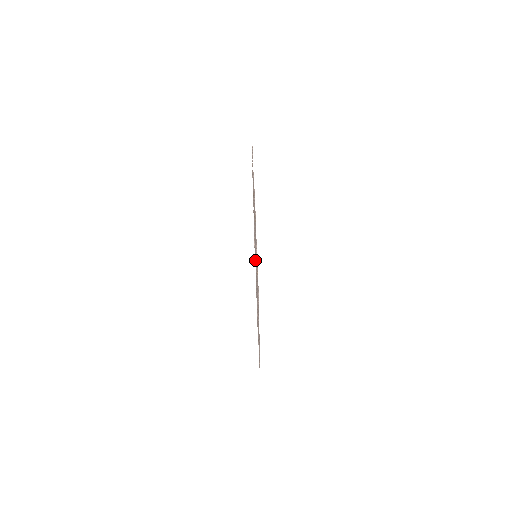
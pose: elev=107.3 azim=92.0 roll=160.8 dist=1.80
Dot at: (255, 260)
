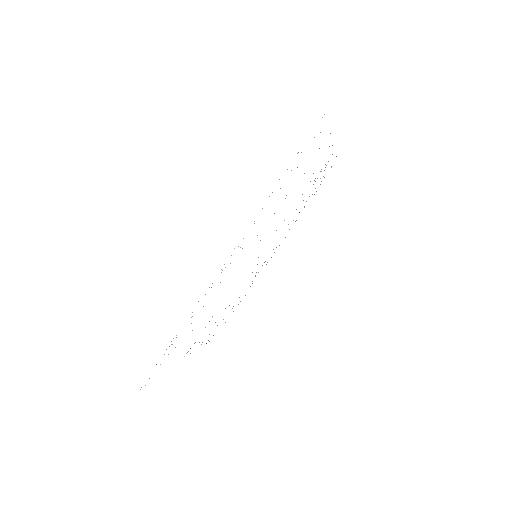
Dot at: occluded
